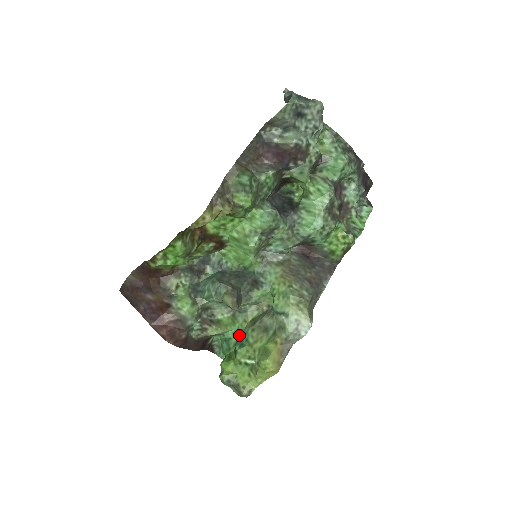
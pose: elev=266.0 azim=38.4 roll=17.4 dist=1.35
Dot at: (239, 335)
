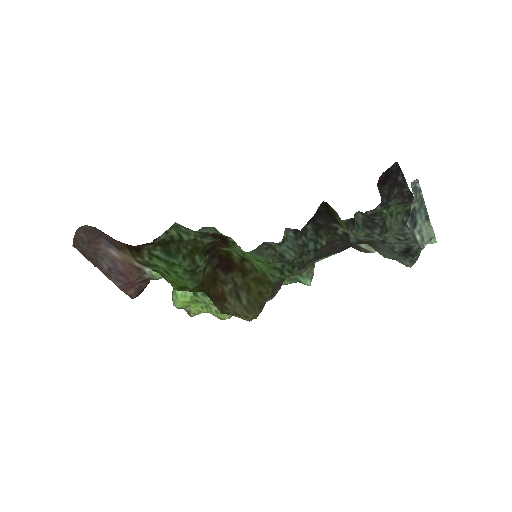
Dot at: occluded
